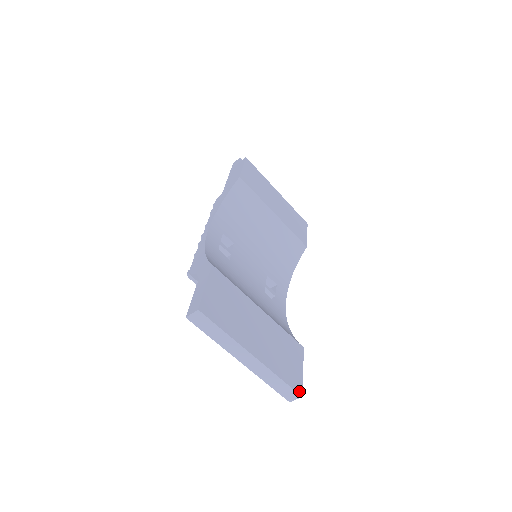
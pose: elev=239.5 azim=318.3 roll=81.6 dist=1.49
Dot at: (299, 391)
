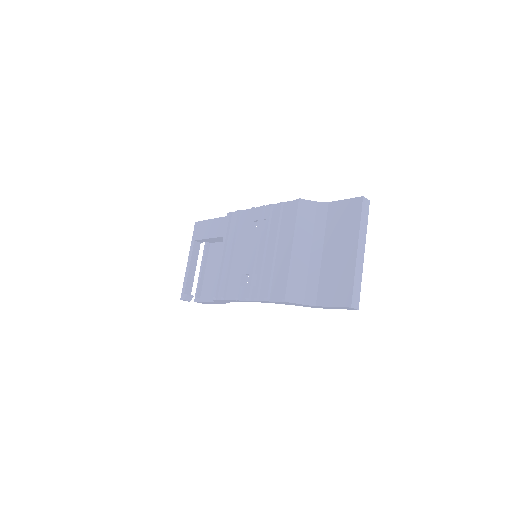
Dot at: (357, 306)
